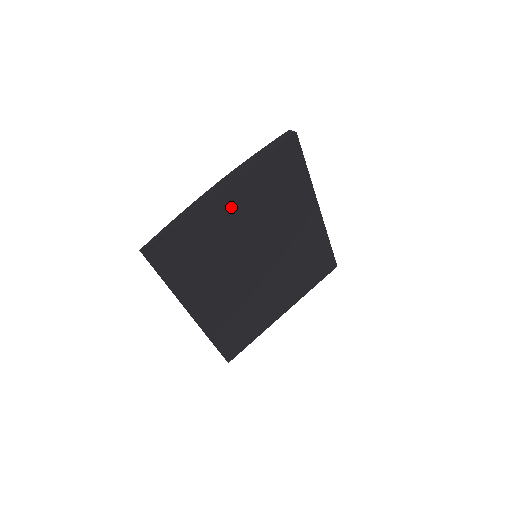
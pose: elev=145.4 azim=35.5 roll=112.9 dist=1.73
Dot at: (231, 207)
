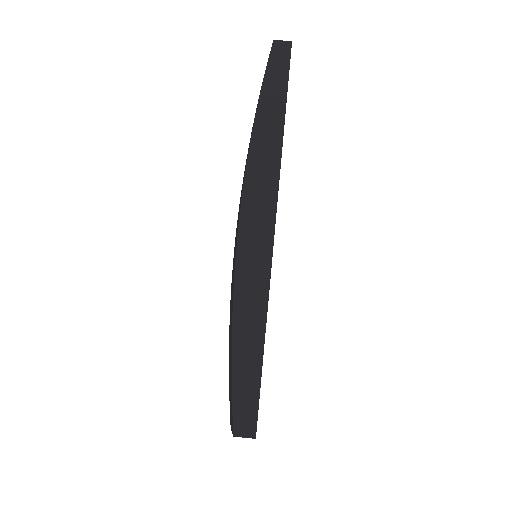
Dot at: occluded
